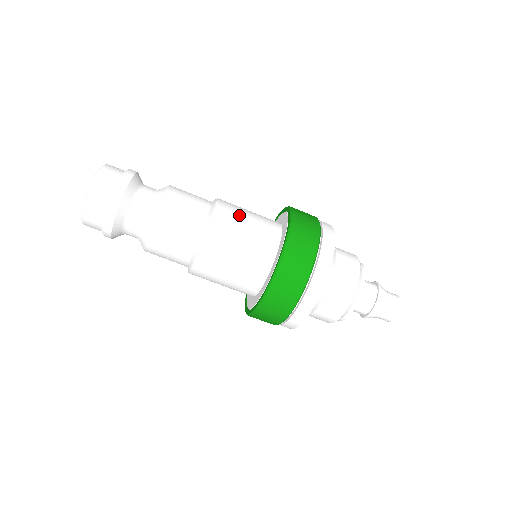
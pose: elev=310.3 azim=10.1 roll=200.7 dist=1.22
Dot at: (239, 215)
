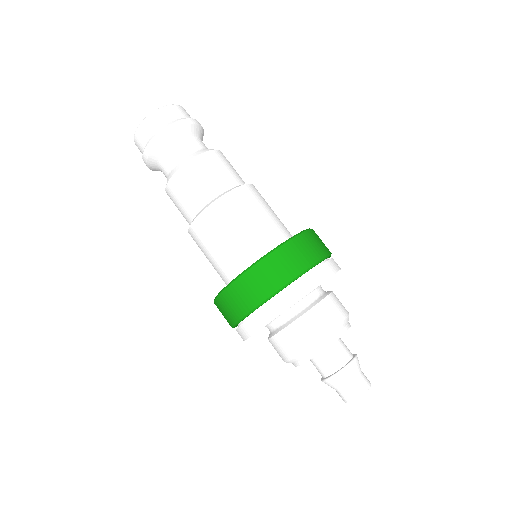
Dot at: (264, 203)
